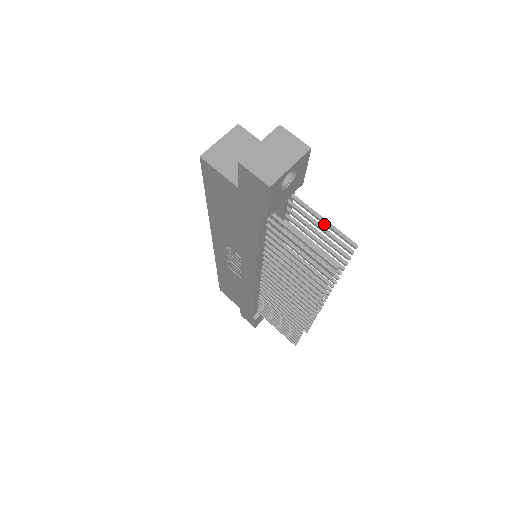
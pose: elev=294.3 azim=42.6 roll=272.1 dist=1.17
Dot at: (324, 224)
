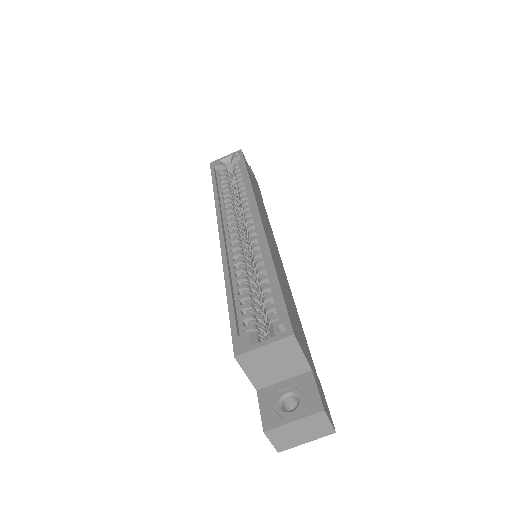
Dot at: occluded
